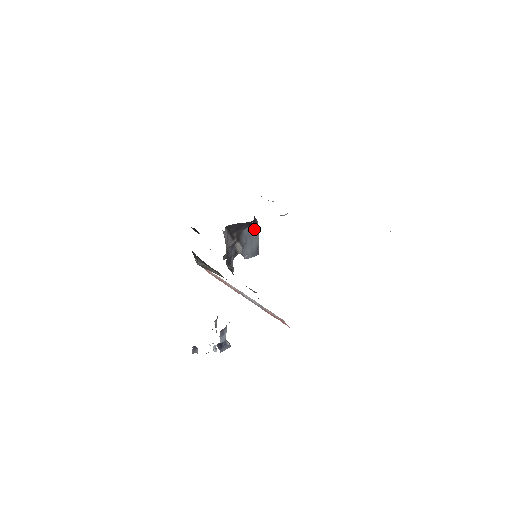
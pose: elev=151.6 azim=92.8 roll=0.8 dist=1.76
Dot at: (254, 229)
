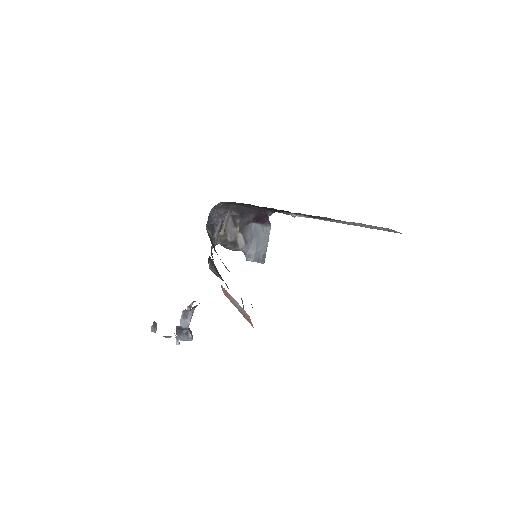
Dot at: (264, 230)
